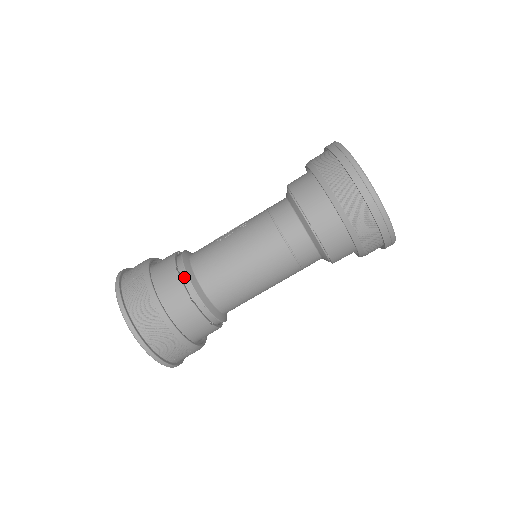
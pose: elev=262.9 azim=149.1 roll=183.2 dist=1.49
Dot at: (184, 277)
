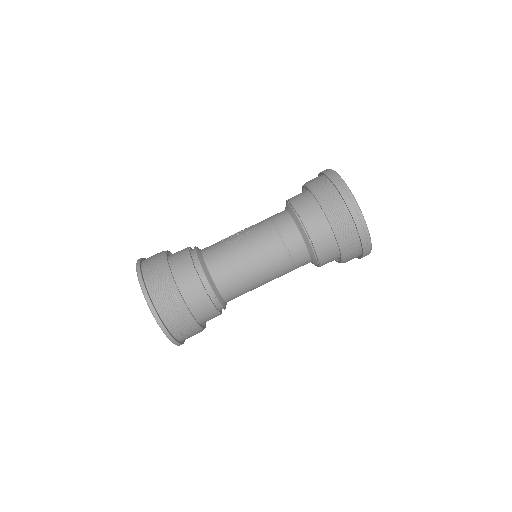
Dot at: (200, 273)
